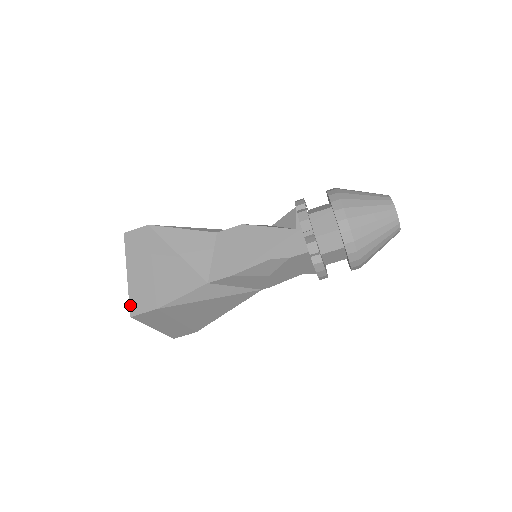
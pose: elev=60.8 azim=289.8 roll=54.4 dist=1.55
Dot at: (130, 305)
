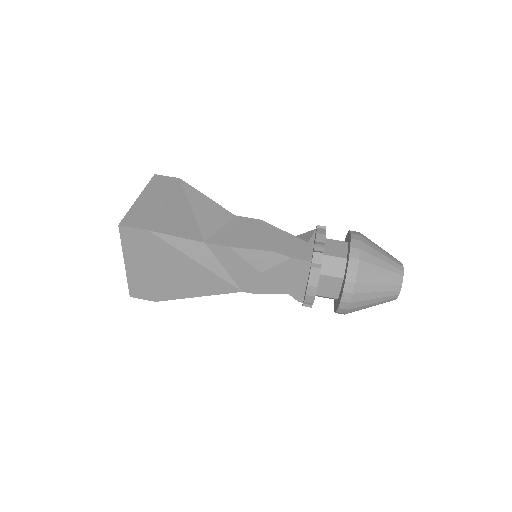
Dot at: (125, 217)
